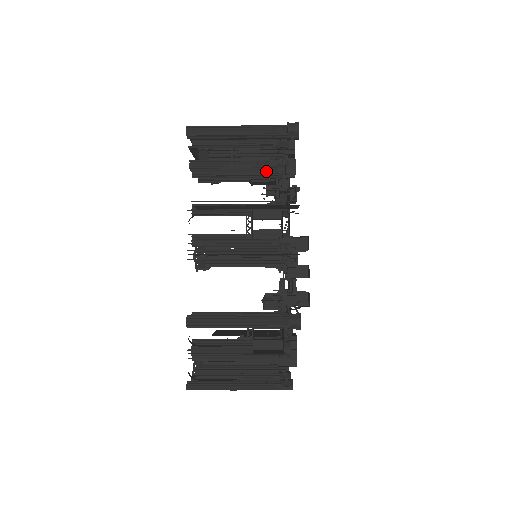
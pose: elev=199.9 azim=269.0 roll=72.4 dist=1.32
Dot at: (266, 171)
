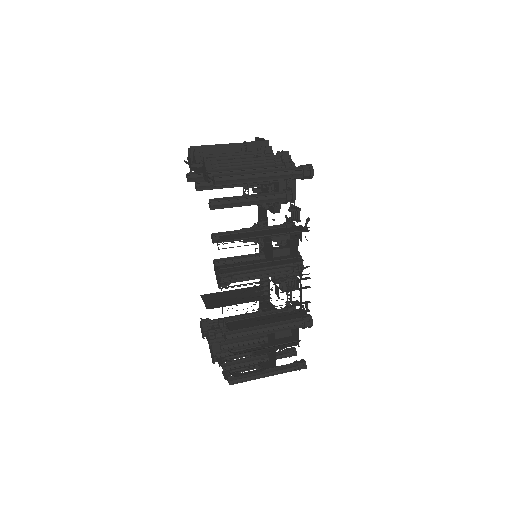
Dot at: (276, 199)
